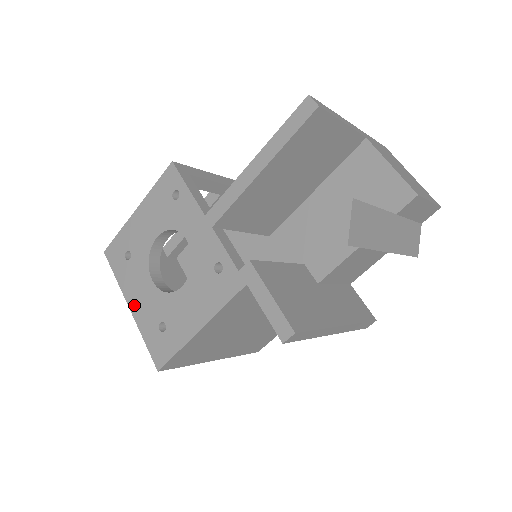
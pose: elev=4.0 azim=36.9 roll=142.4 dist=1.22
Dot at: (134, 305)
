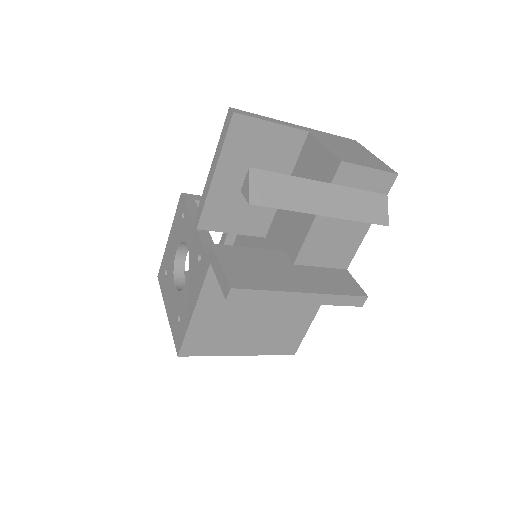
Dot at: (168, 309)
